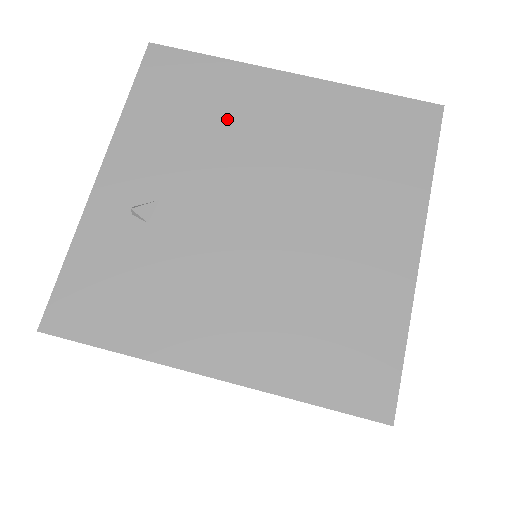
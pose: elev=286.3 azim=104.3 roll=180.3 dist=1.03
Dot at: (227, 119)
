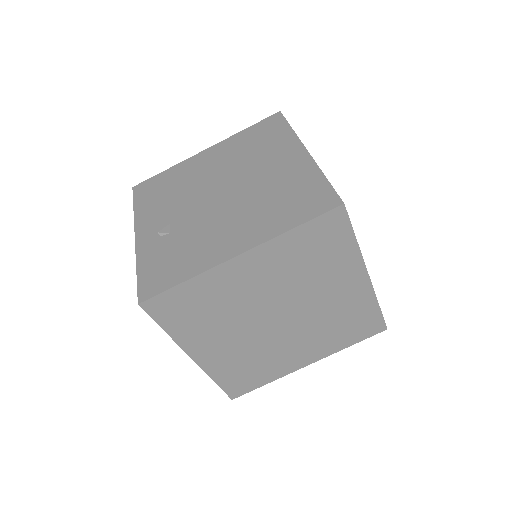
Dot at: (185, 181)
